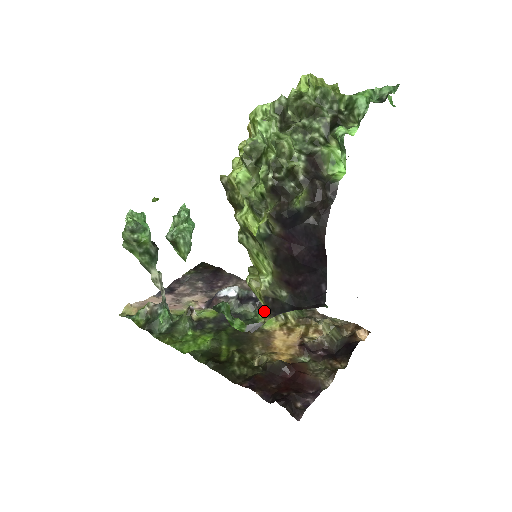
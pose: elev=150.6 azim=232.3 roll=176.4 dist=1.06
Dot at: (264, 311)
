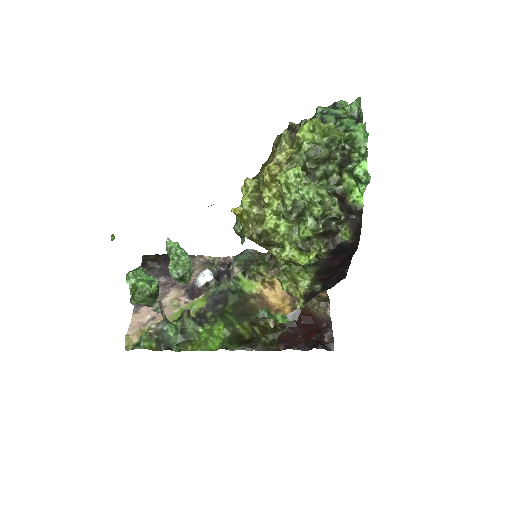
Dot at: (303, 303)
